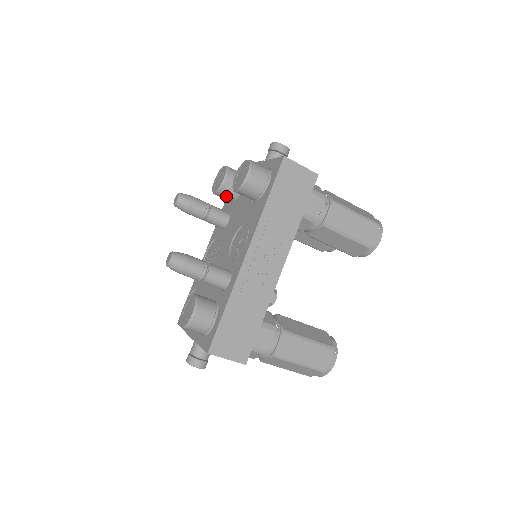
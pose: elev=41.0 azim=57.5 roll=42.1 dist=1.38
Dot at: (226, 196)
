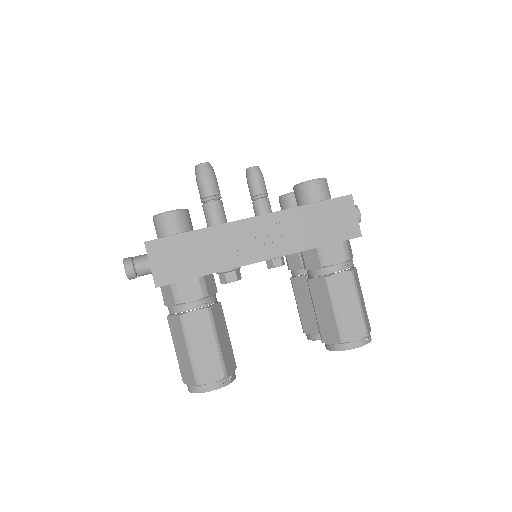
Dot at: (284, 206)
